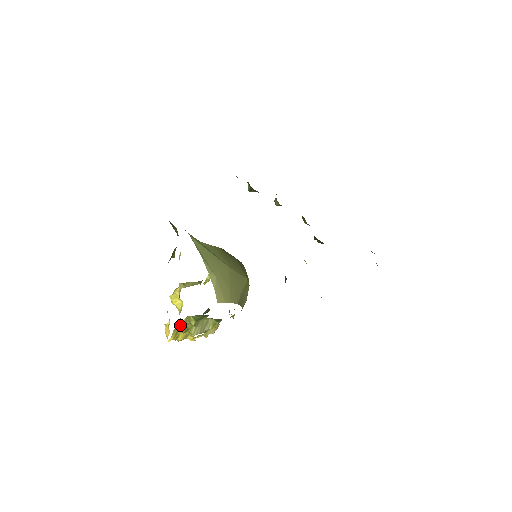
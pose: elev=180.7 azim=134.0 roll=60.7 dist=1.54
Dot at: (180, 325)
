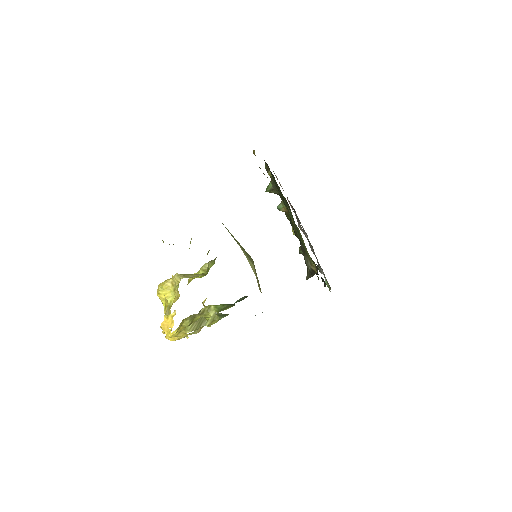
Dot at: (191, 316)
